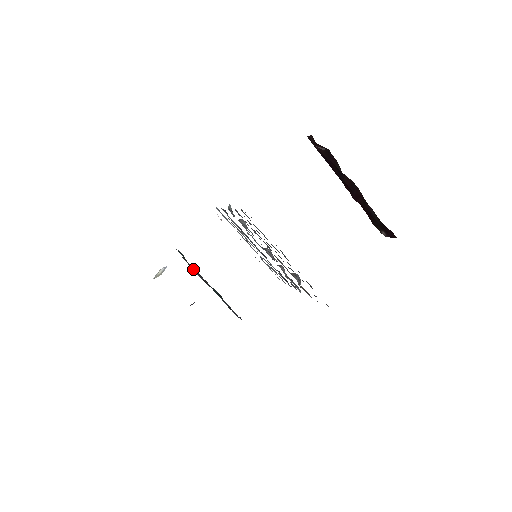
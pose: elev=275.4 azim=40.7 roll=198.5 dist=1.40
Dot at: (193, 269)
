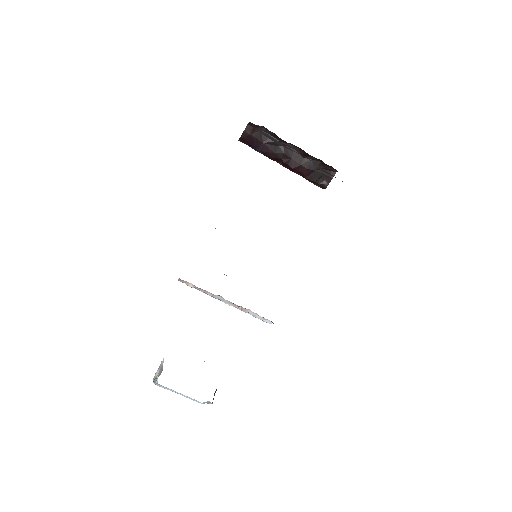
Dot at: occluded
